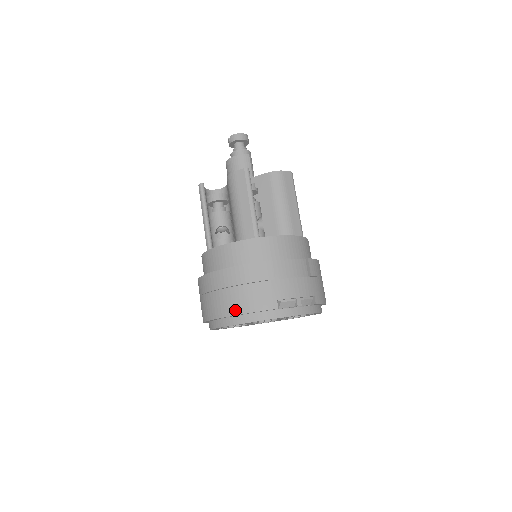
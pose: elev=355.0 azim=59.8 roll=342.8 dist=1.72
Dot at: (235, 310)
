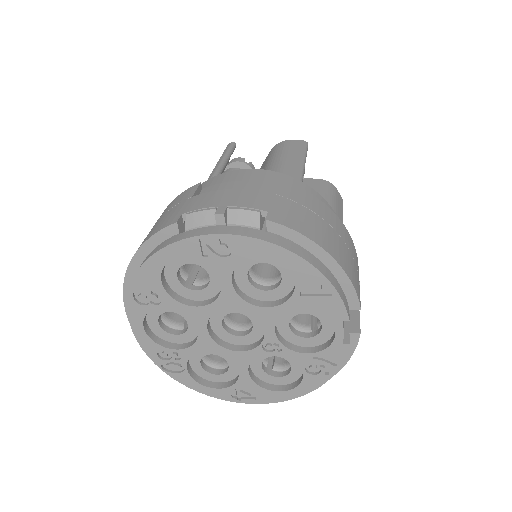
Dot at: occluded
